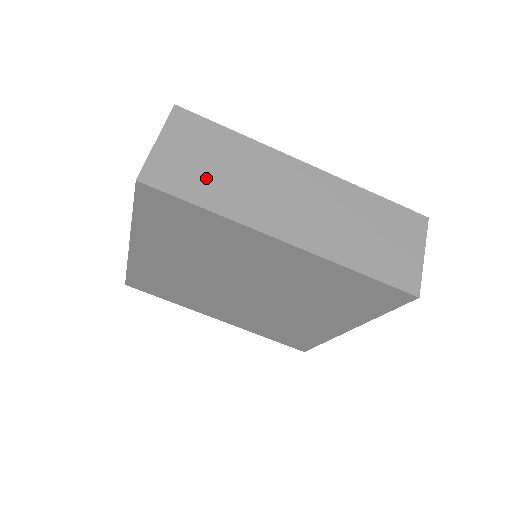
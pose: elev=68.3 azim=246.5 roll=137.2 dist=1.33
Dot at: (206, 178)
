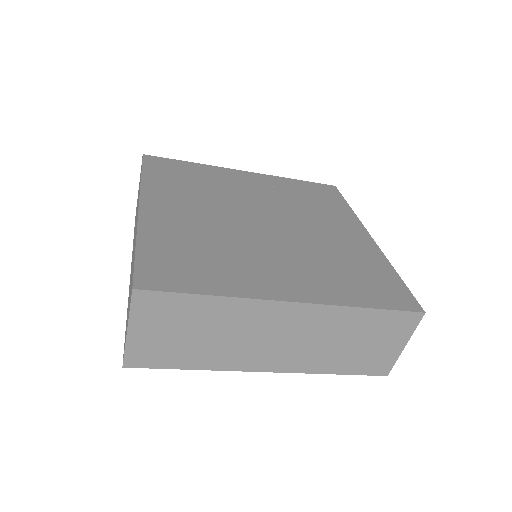
Dot at: (186, 347)
